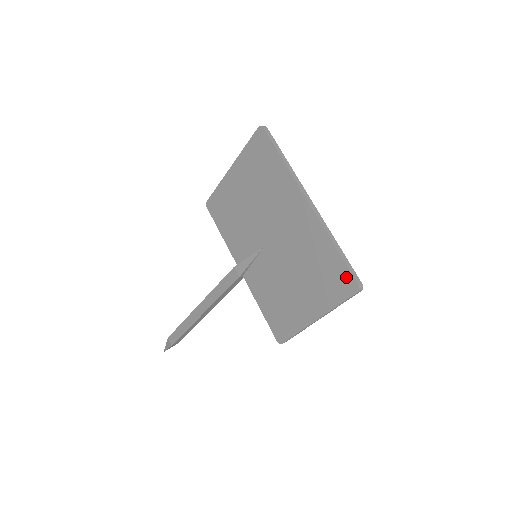
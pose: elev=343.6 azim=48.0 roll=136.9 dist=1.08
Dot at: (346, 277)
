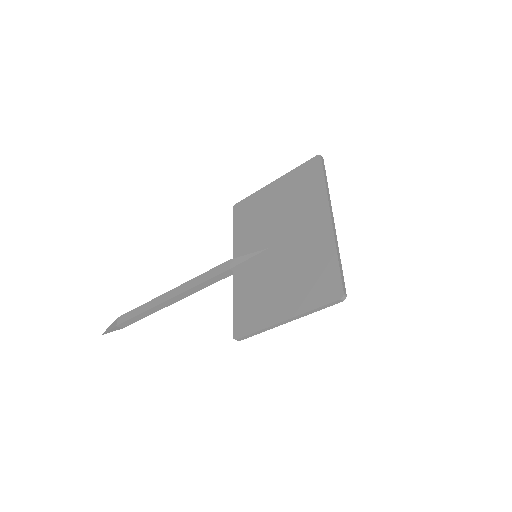
Dot at: (335, 284)
